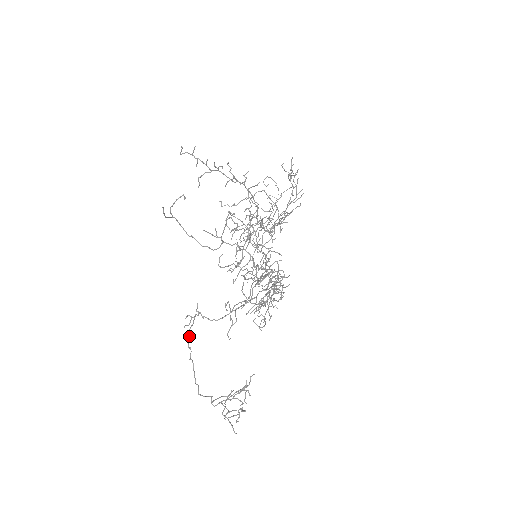
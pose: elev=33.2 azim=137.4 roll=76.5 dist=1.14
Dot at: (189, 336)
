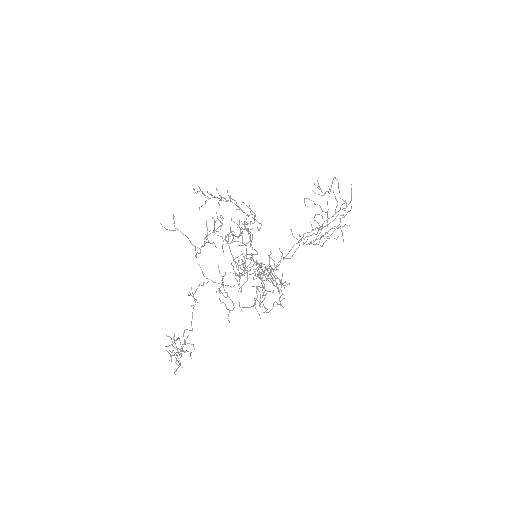
Dot at: (192, 313)
